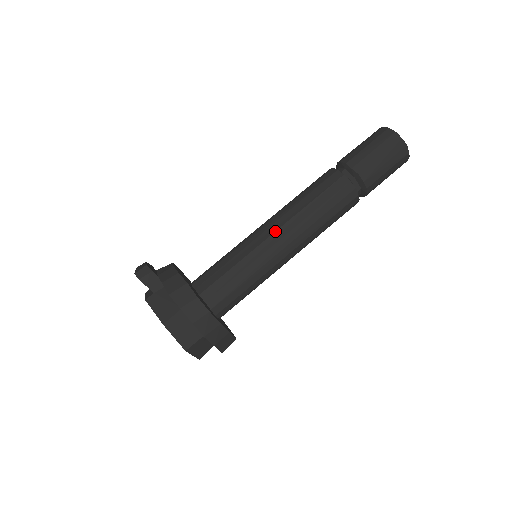
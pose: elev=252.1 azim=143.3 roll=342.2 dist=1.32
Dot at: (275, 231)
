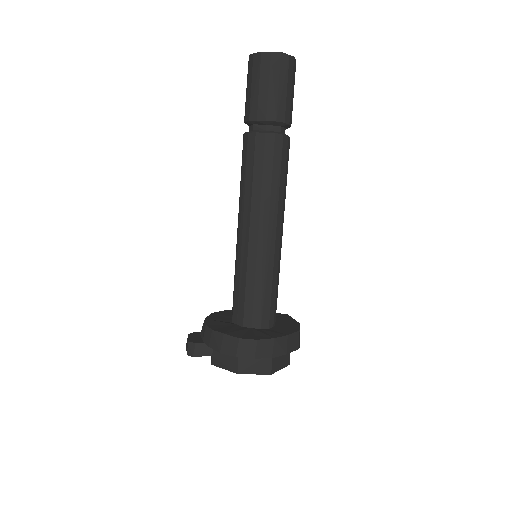
Dot at: (249, 230)
